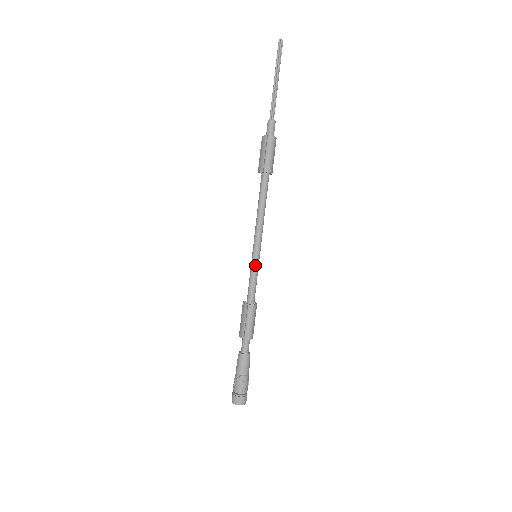
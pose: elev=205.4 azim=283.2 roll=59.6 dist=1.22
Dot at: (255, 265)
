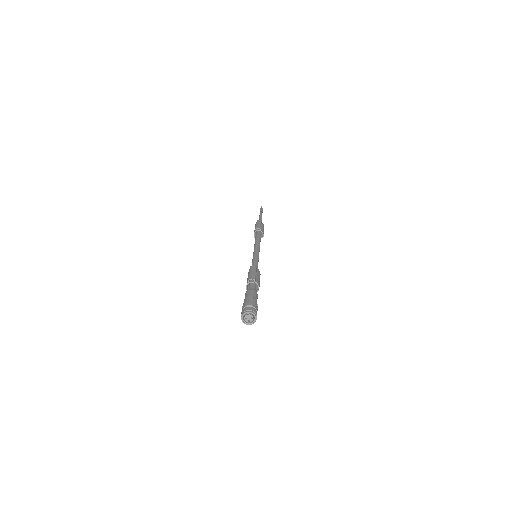
Dot at: (255, 256)
